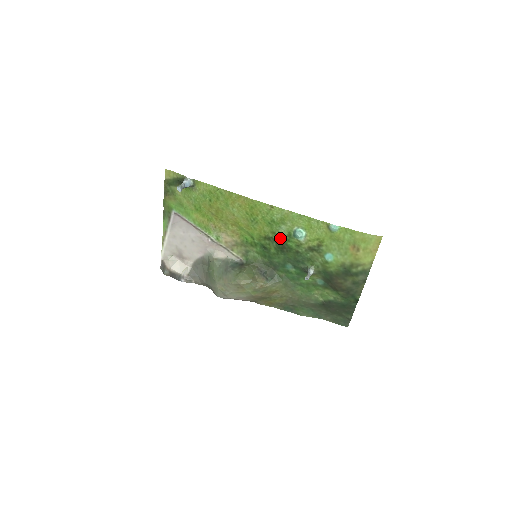
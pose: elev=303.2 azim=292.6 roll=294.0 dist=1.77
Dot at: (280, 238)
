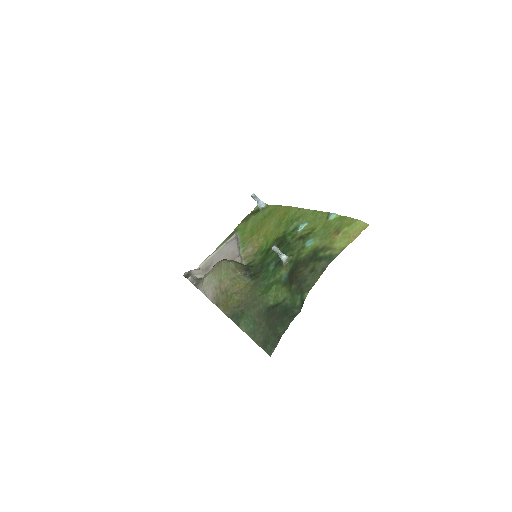
Dot at: (285, 234)
